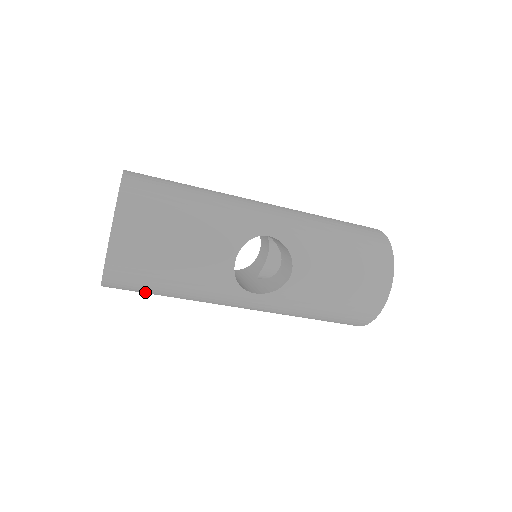
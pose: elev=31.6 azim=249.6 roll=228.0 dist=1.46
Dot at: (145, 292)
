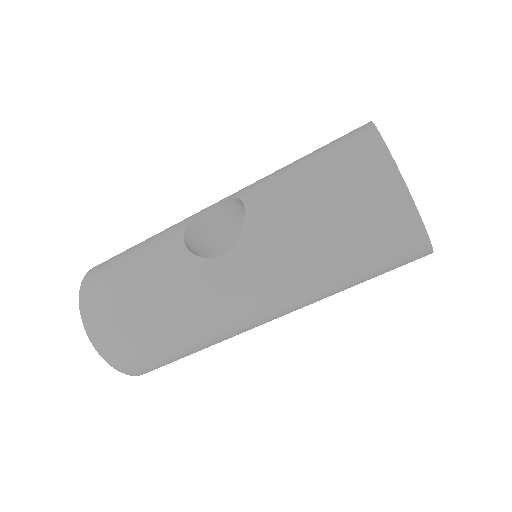
Dot at: (140, 341)
